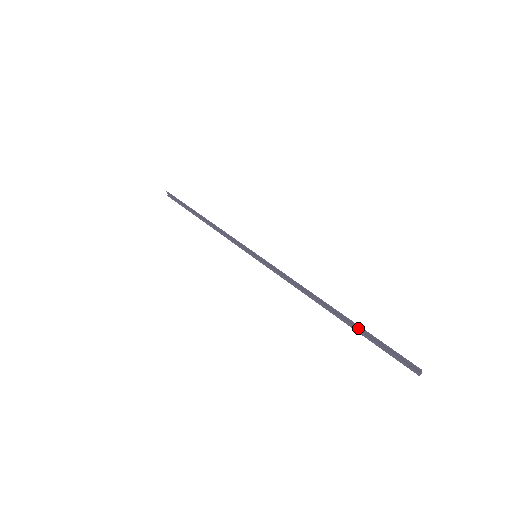
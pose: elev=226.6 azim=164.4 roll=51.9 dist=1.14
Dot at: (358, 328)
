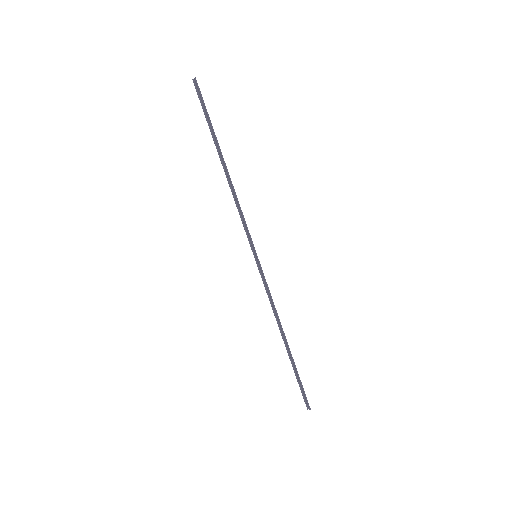
Dot at: (294, 366)
